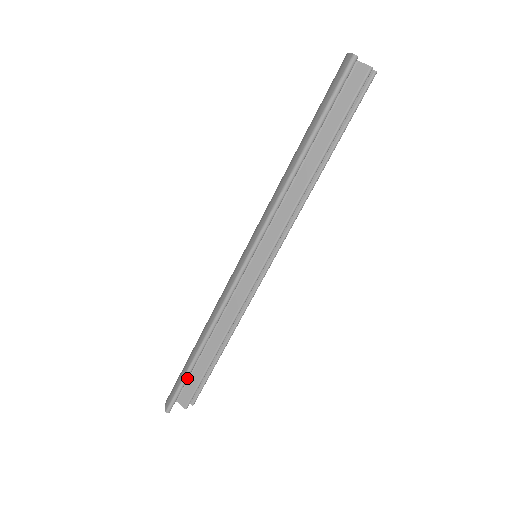
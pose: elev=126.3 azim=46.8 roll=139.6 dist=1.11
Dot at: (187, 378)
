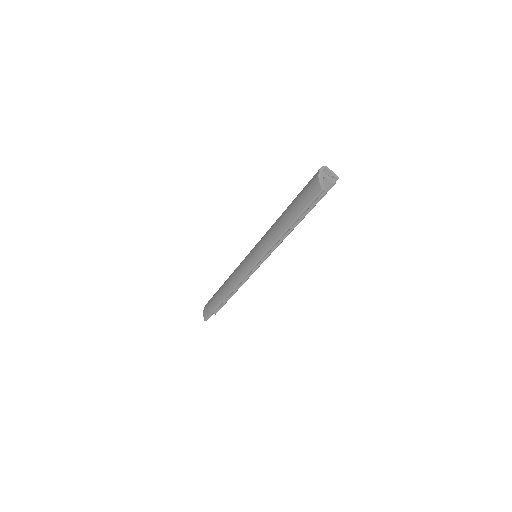
Dot at: occluded
